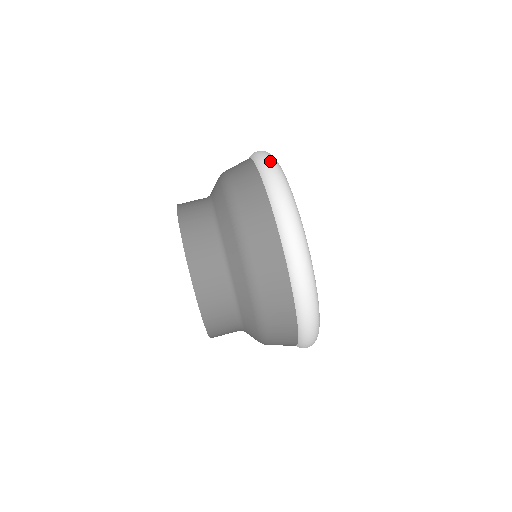
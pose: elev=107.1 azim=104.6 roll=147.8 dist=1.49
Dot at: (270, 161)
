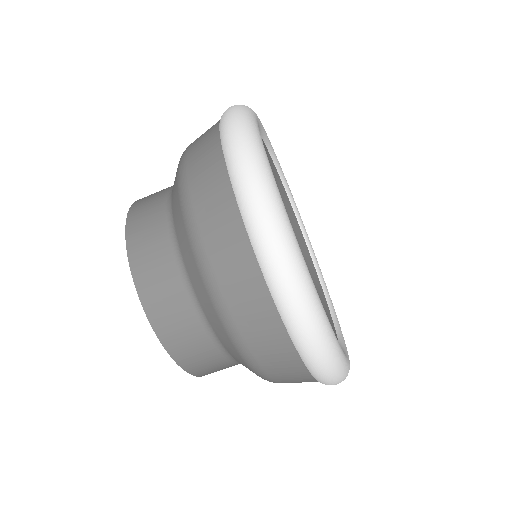
Dot at: (238, 129)
